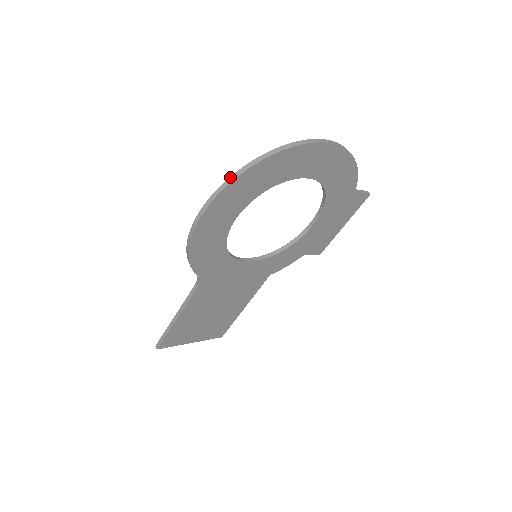
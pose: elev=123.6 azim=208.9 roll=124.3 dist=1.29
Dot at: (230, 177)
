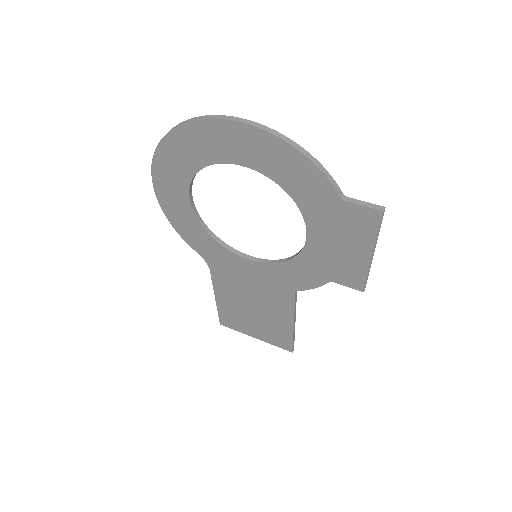
Dot at: (156, 152)
